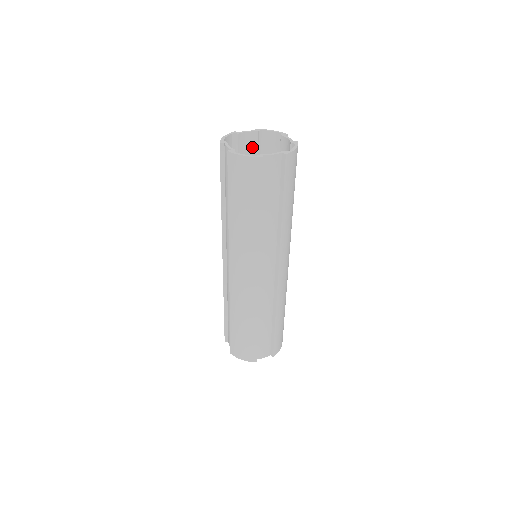
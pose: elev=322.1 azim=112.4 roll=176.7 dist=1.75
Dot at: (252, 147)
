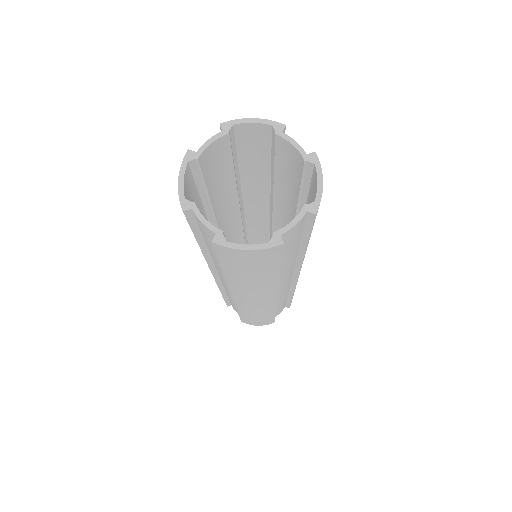
Dot at: (222, 153)
